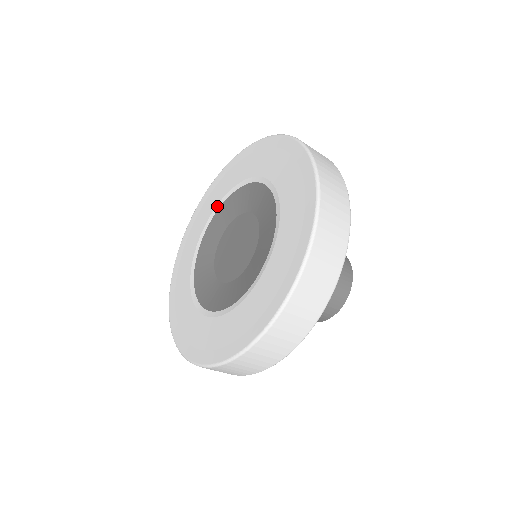
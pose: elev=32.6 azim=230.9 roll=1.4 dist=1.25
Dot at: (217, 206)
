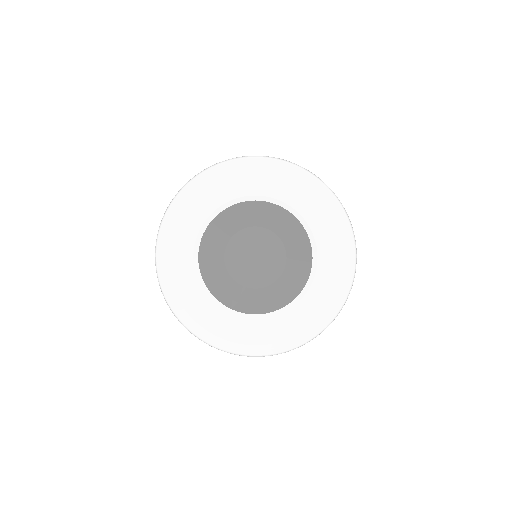
Dot at: (285, 204)
